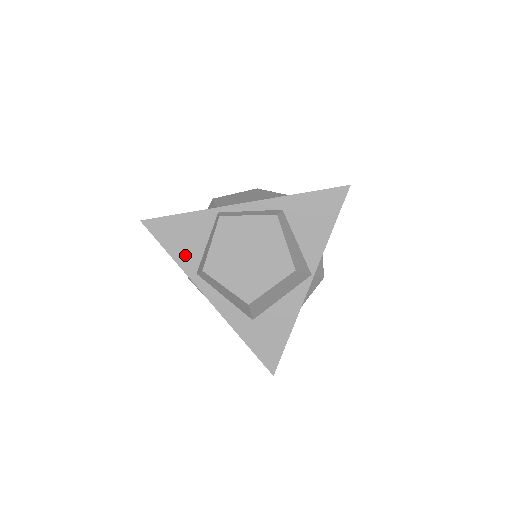
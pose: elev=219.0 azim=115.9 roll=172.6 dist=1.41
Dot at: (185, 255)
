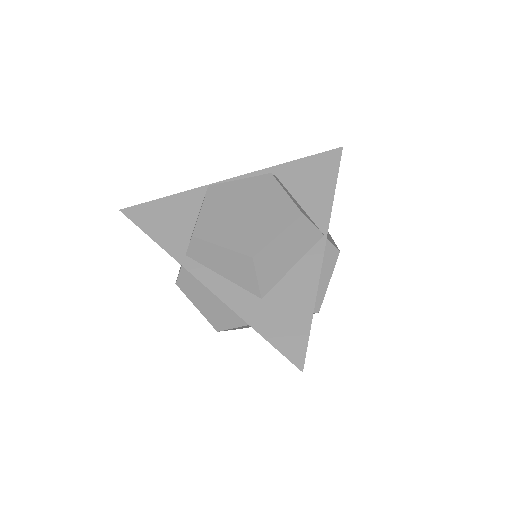
Dot at: (171, 237)
